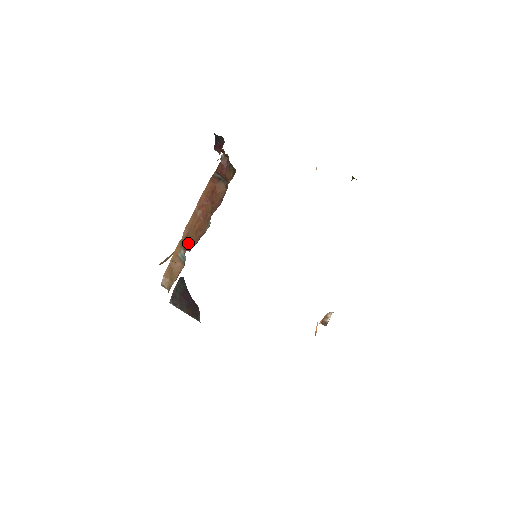
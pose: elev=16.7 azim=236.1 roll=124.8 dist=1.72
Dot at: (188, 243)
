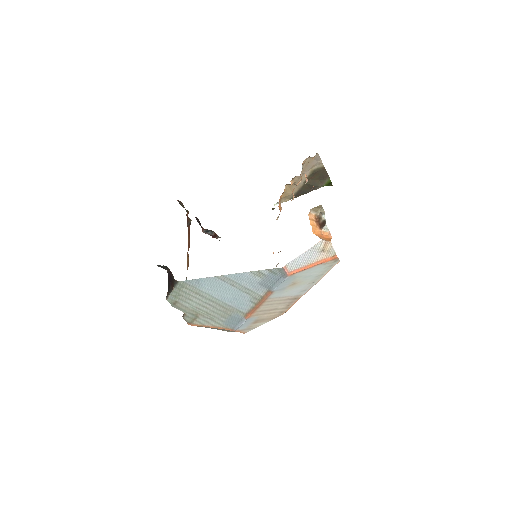
Dot at: occluded
